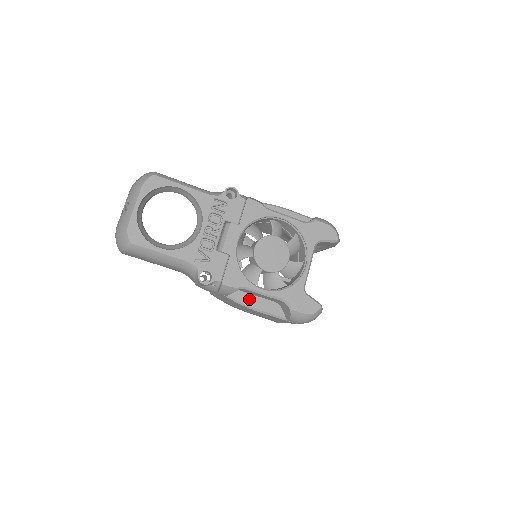
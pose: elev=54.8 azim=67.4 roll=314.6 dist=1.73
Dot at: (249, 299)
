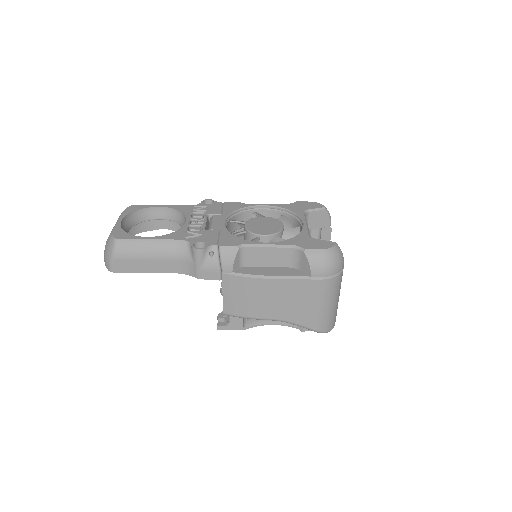
Dot at: (259, 271)
